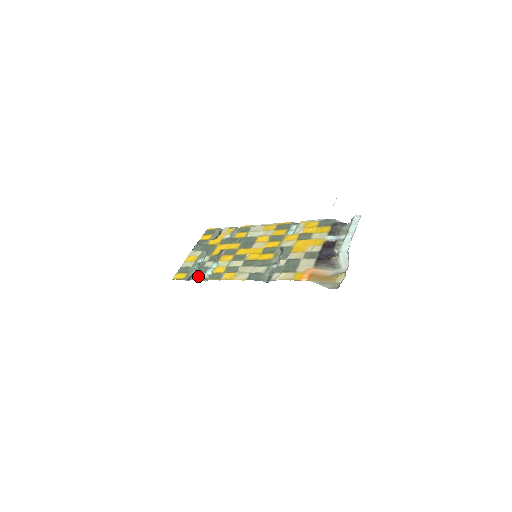
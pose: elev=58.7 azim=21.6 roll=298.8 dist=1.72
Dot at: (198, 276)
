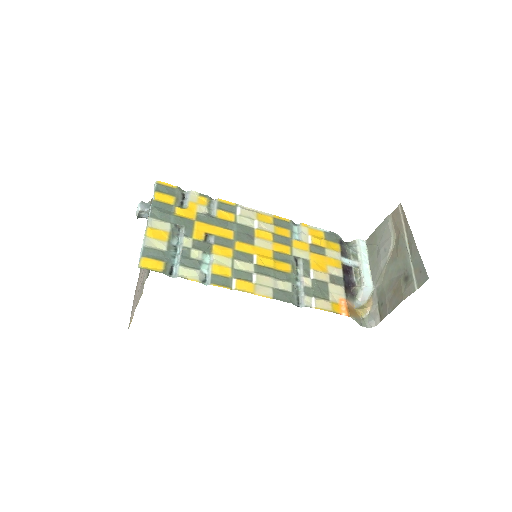
Dot at: (190, 273)
